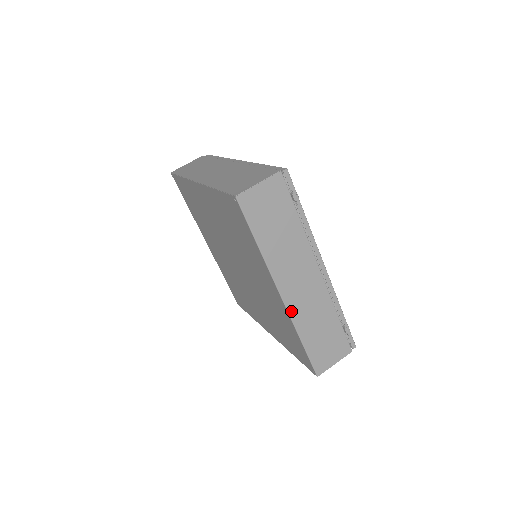
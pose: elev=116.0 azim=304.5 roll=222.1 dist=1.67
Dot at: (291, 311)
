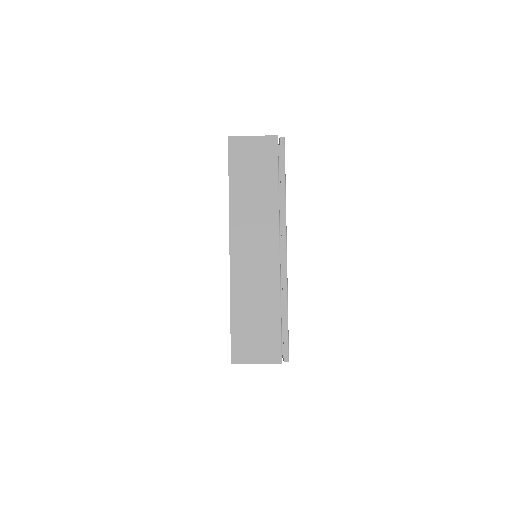
Dot at: occluded
